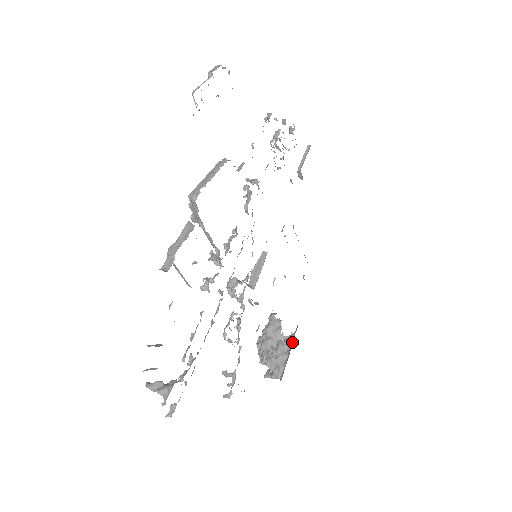
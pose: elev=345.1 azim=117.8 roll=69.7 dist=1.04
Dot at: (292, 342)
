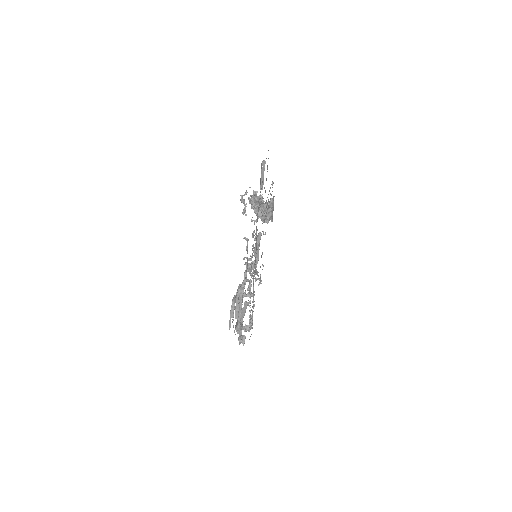
Dot at: (273, 206)
